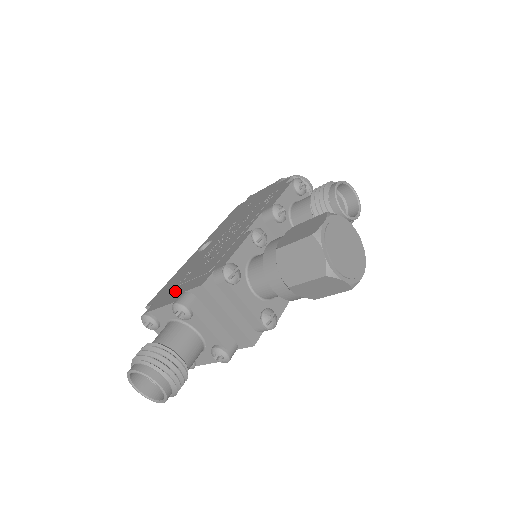
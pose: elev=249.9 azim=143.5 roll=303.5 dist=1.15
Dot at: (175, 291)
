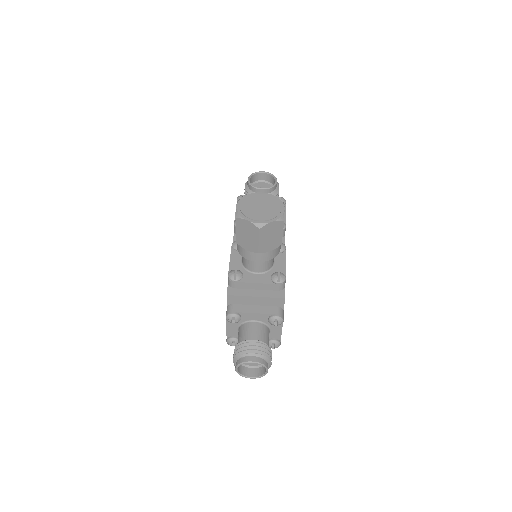
Dot at: occluded
